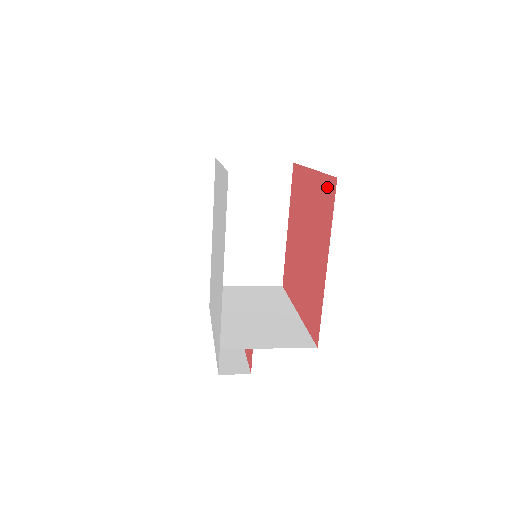
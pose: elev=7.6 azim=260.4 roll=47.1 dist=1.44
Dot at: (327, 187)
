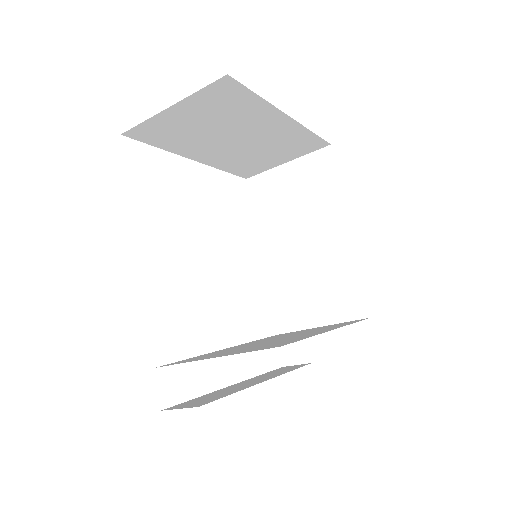
Dot at: occluded
